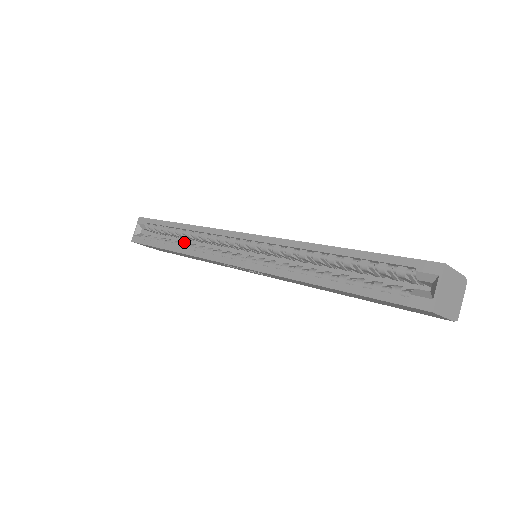
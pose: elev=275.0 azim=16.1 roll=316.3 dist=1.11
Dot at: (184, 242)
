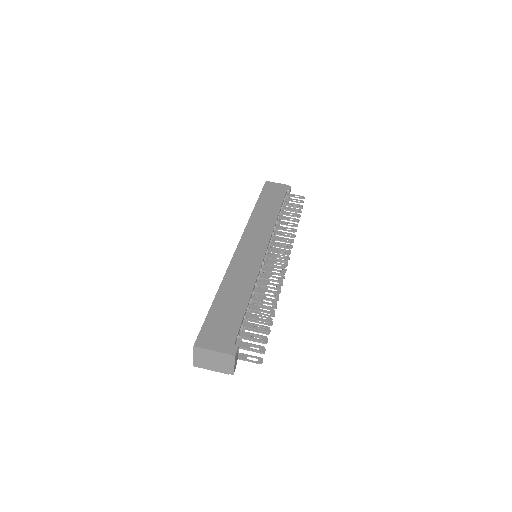
Dot at: occluded
